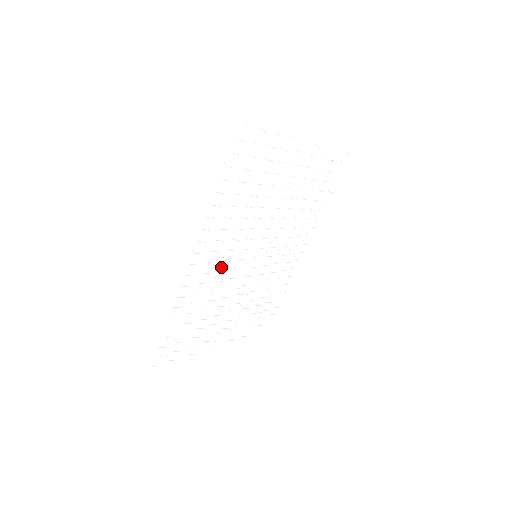
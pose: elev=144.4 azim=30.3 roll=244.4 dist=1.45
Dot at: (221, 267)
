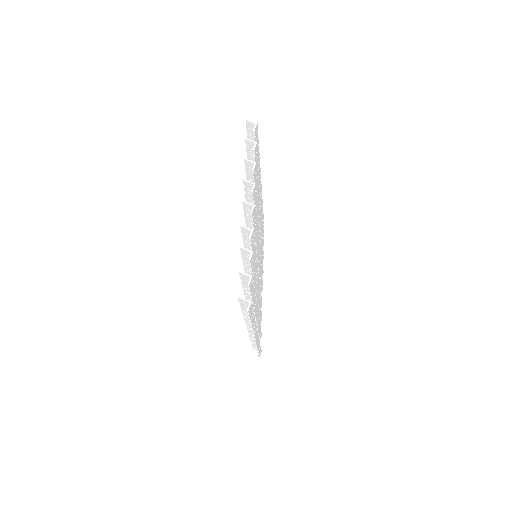
Dot at: (257, 301)
